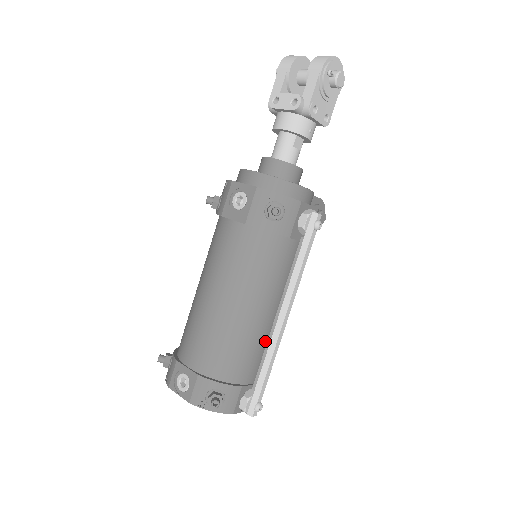
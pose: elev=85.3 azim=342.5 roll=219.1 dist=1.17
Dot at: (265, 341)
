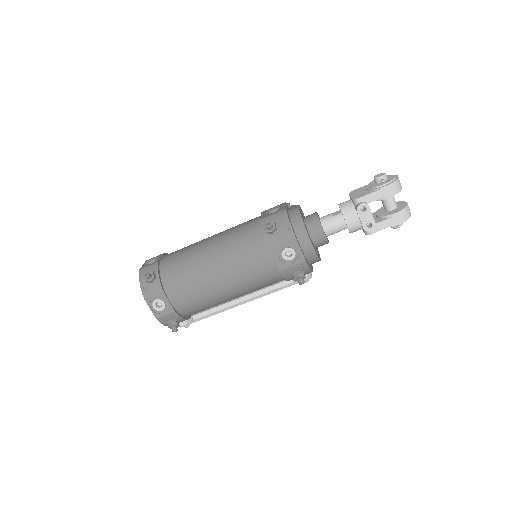
Dot at: occluded
